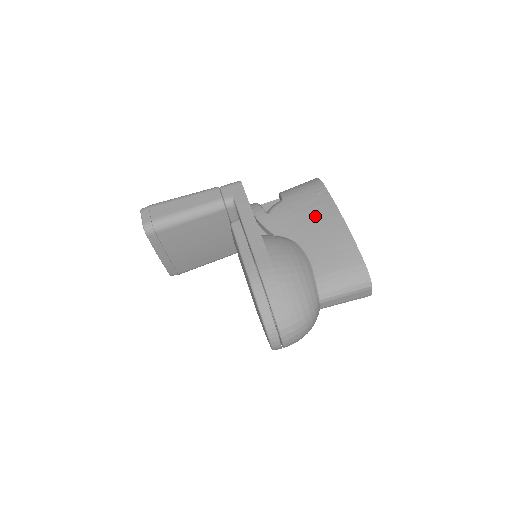
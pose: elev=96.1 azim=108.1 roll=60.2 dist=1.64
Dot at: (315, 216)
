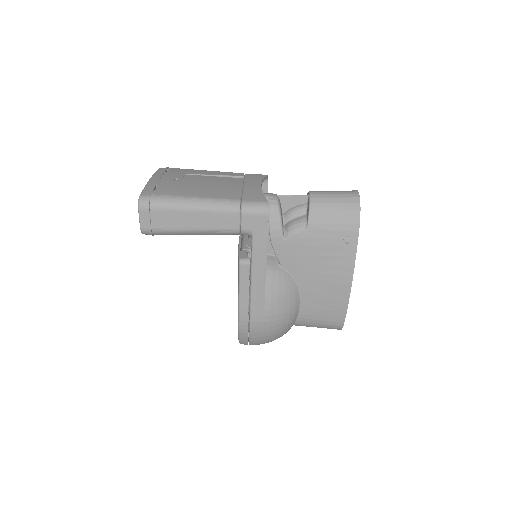
Dot at: (328, 267)
